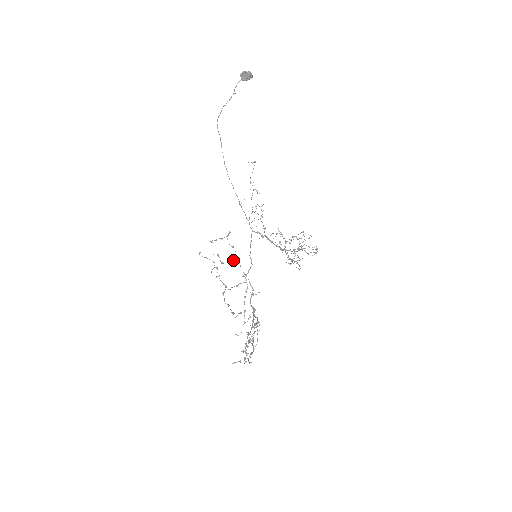
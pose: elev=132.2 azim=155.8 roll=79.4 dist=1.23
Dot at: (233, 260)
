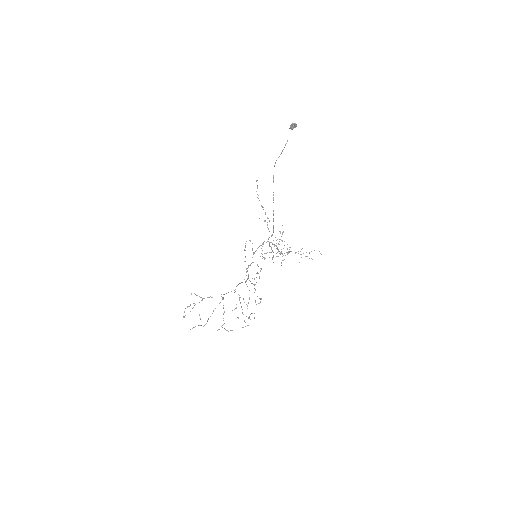
Dot at: occluded
